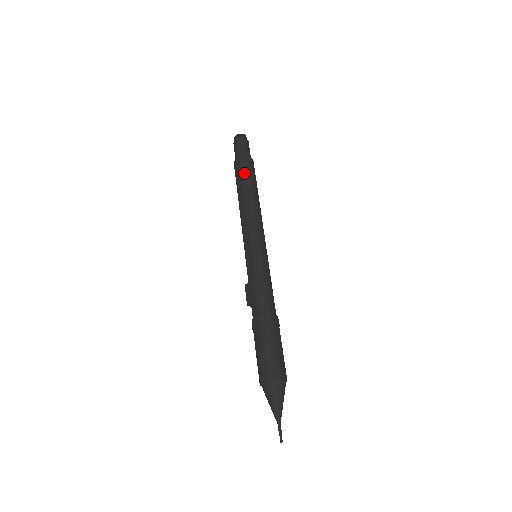
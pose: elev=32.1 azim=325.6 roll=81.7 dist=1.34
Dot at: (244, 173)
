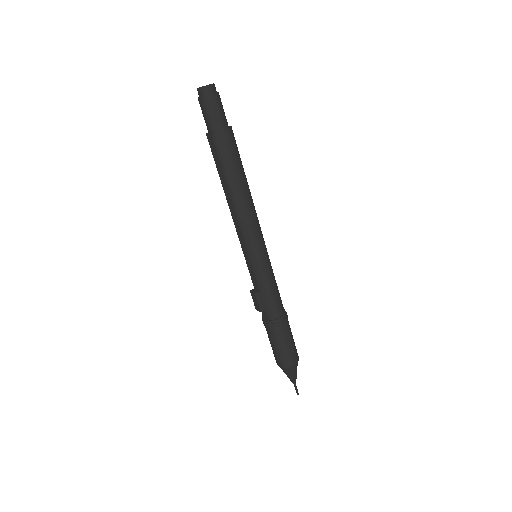
Dot at: (223, 161)
